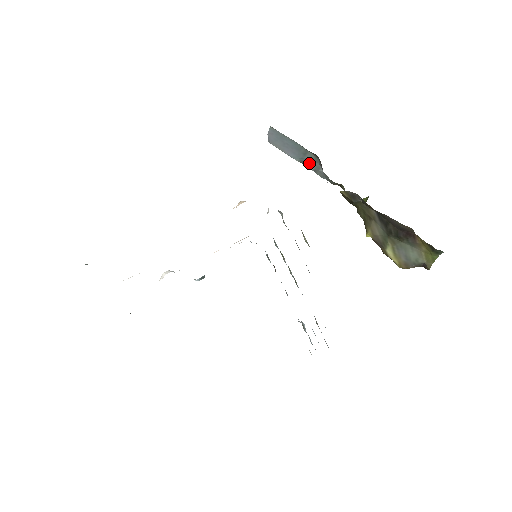
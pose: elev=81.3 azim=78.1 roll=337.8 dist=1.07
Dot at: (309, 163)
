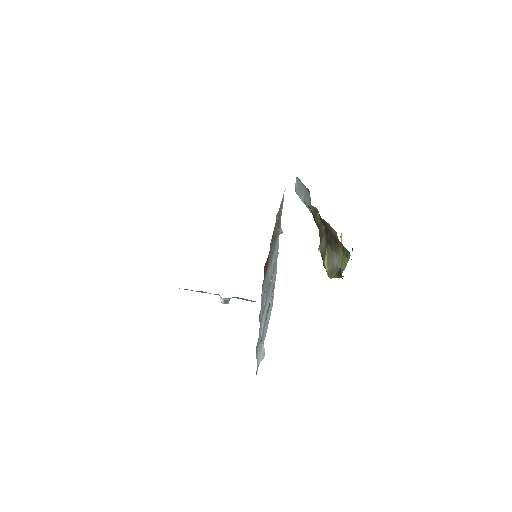
Dot at: (307, 202)
